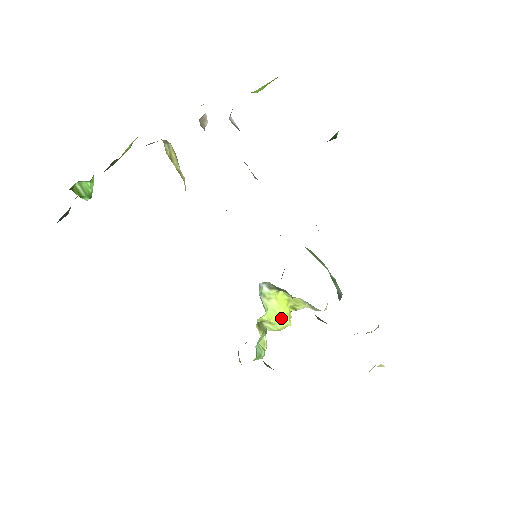
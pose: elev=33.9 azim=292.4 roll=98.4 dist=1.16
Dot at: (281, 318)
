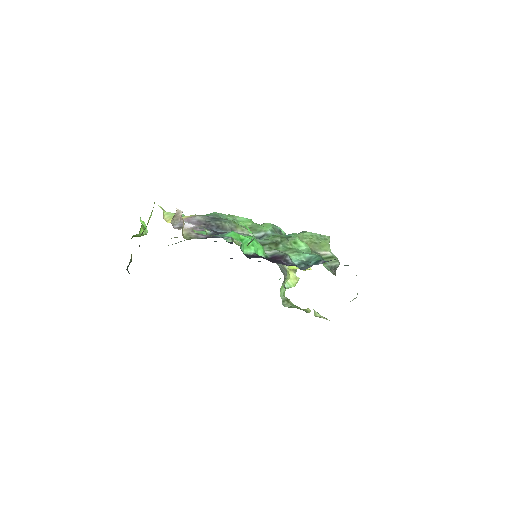
Dot at: occluded
